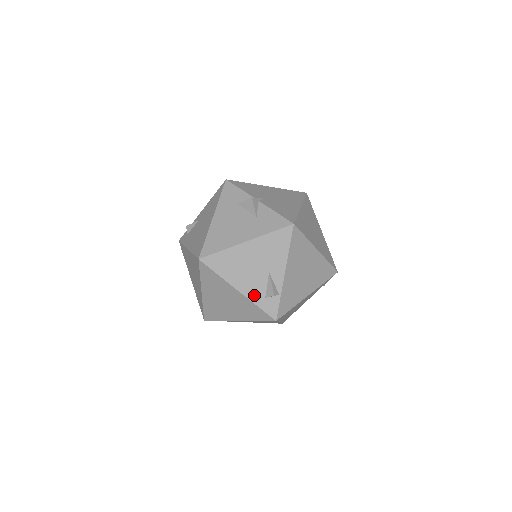
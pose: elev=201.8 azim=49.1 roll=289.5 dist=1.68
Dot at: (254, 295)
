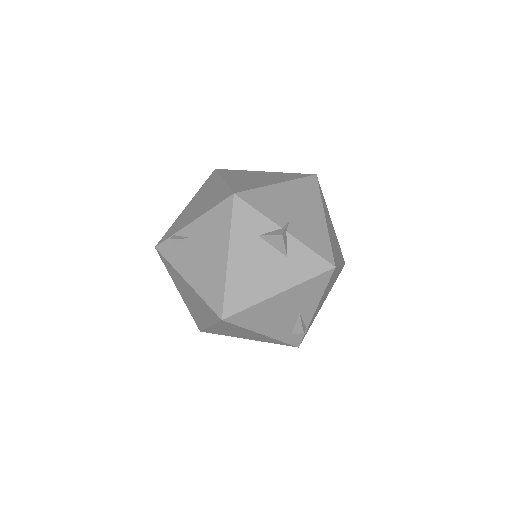
Dot at: (280, 334)
